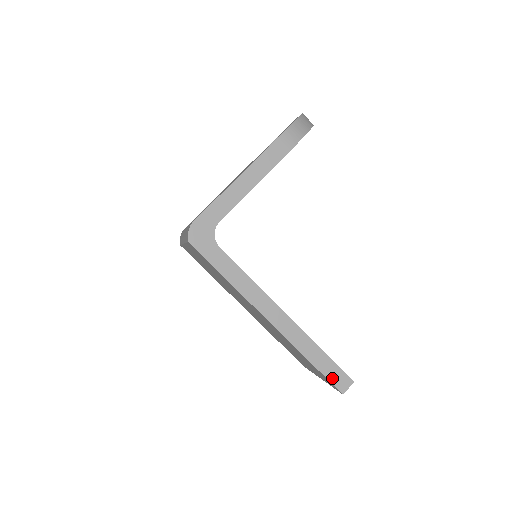
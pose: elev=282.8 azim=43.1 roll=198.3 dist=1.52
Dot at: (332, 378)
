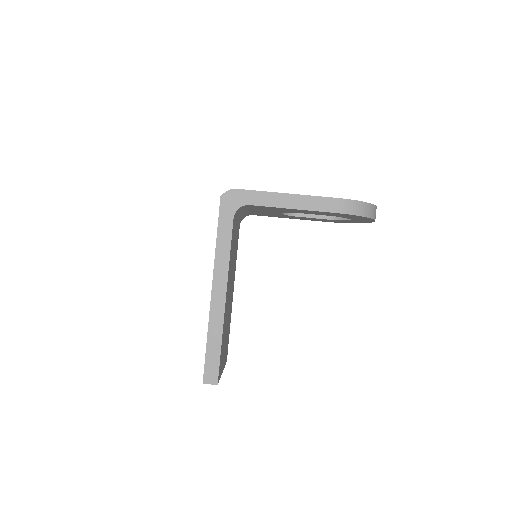
Dot at: (208, 366)
